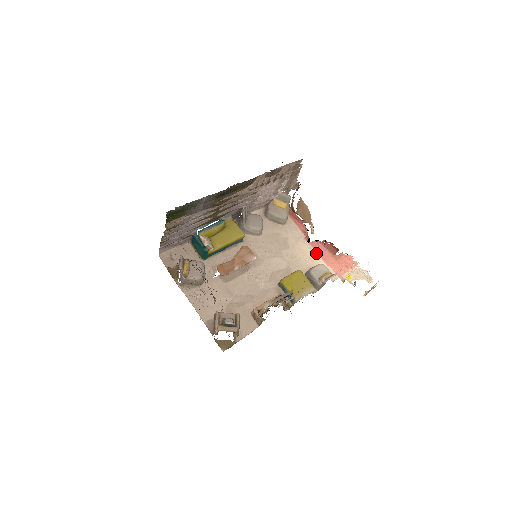
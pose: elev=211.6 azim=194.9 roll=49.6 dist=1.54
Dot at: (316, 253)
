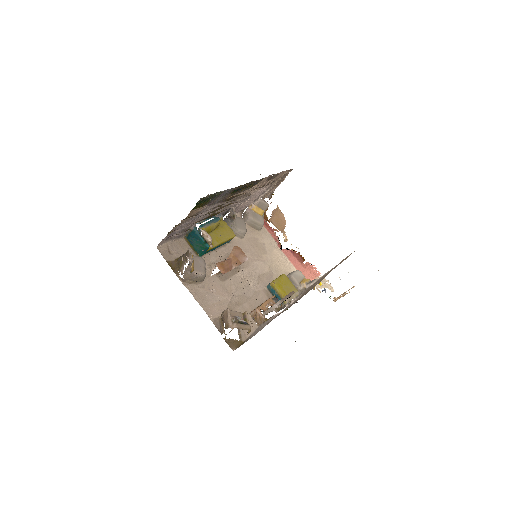
Dot at: (289, 260)
